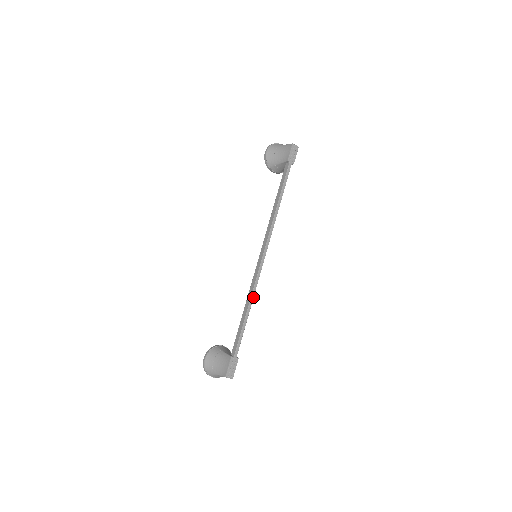
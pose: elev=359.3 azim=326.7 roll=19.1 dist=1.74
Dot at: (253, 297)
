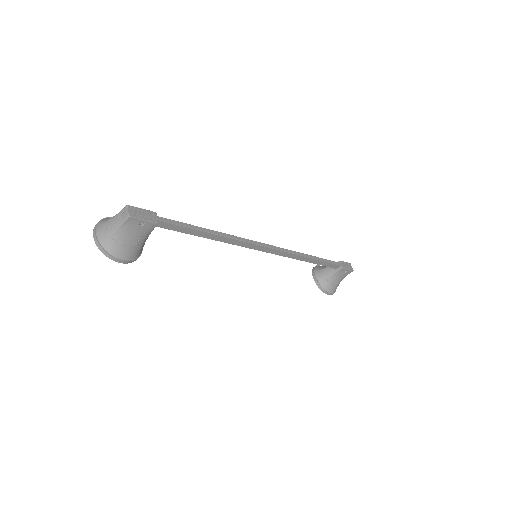
Dot at: (229, 237)
